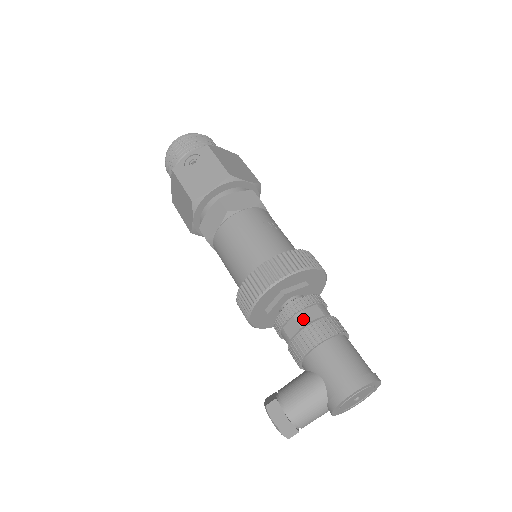
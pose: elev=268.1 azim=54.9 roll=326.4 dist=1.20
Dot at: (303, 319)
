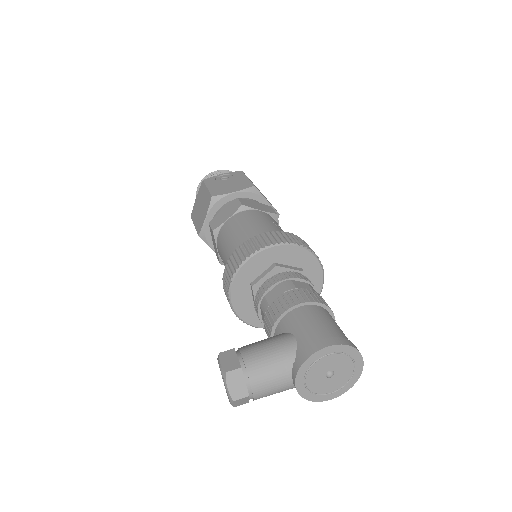
Dot at: (290, 285)
